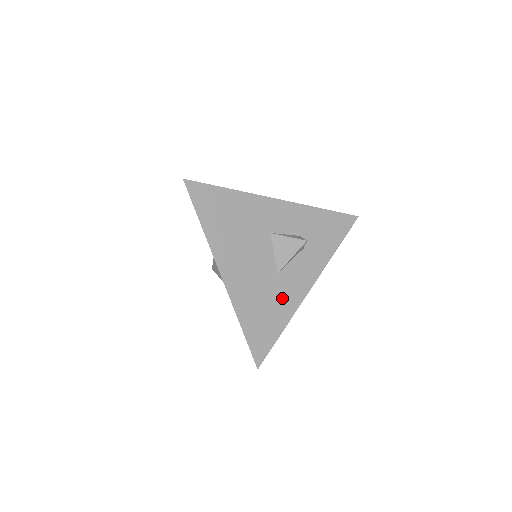
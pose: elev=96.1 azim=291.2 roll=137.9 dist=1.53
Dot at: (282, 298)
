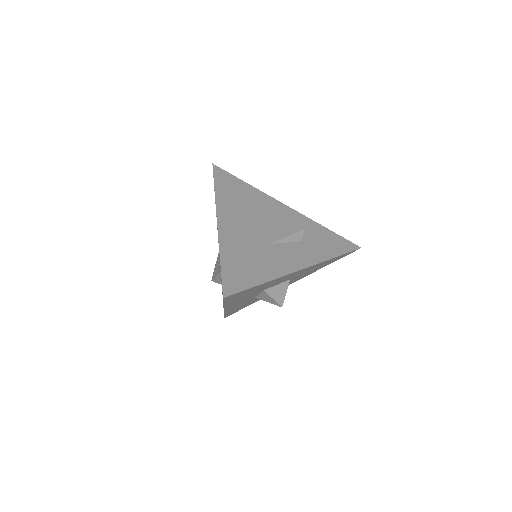
Dot at: (269, 261)
